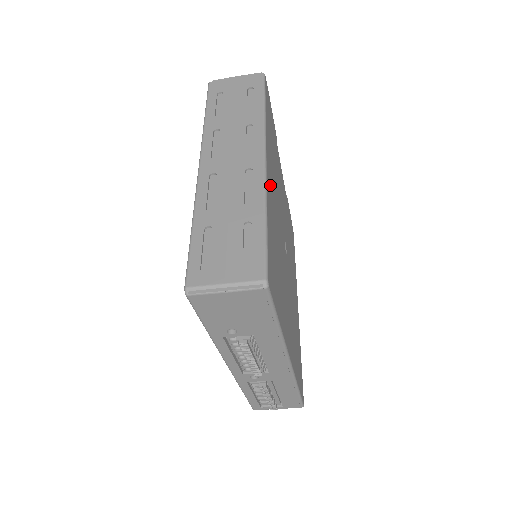
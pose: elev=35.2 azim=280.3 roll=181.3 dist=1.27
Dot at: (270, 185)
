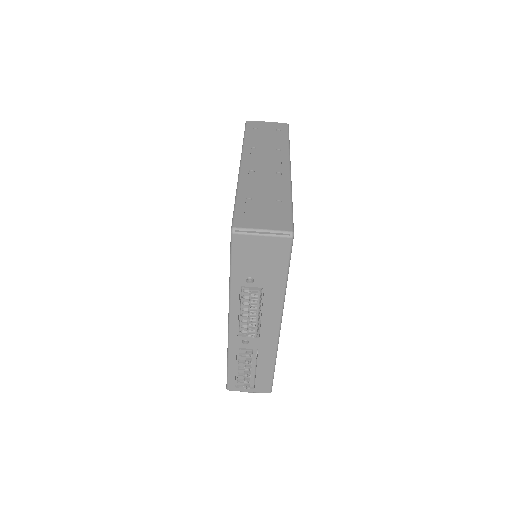
Dot at: occluded
